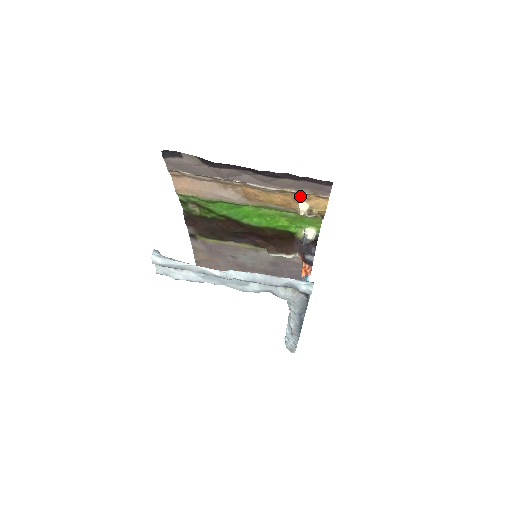
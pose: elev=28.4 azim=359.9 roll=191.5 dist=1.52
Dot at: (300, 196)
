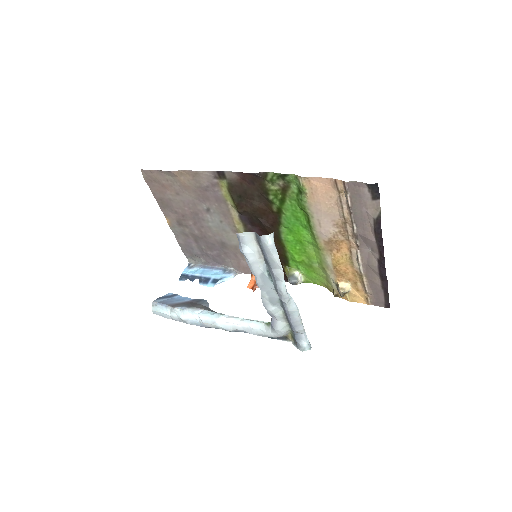
Dot at: (358, 284)
